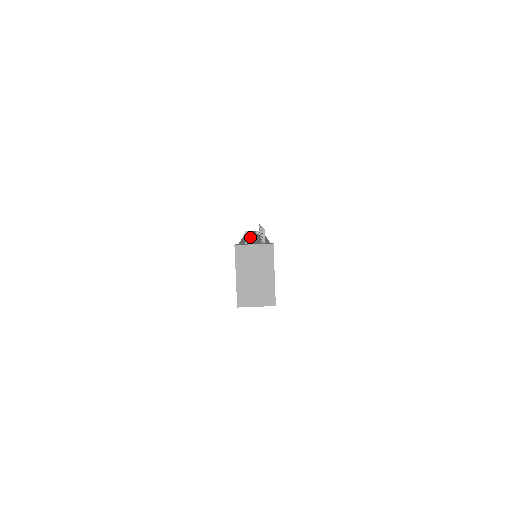
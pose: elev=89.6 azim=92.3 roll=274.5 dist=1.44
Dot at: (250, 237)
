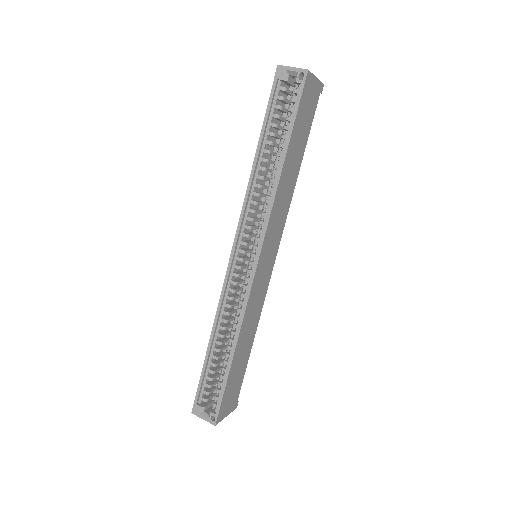
Dot at: occluded
